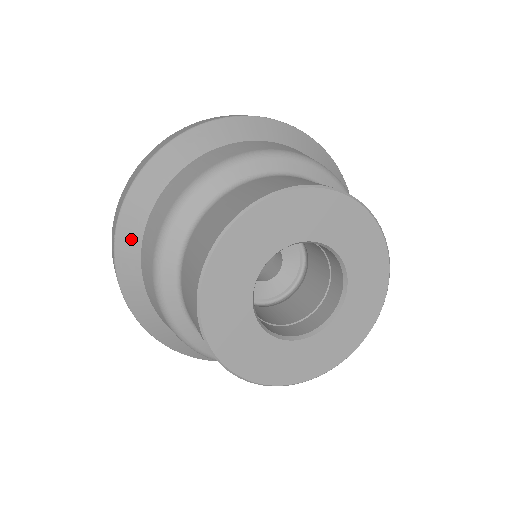
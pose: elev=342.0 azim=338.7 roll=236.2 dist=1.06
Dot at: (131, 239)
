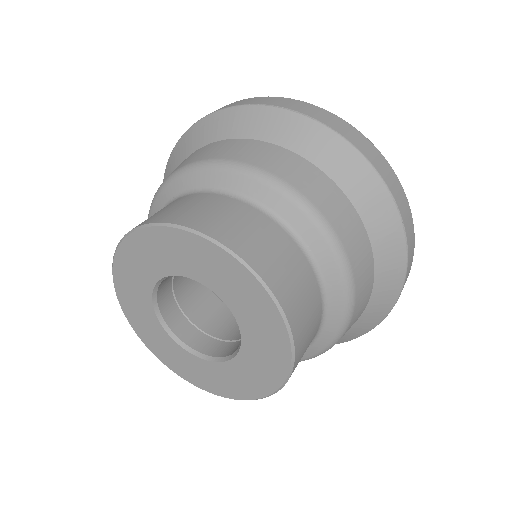
Dot at: occluded
